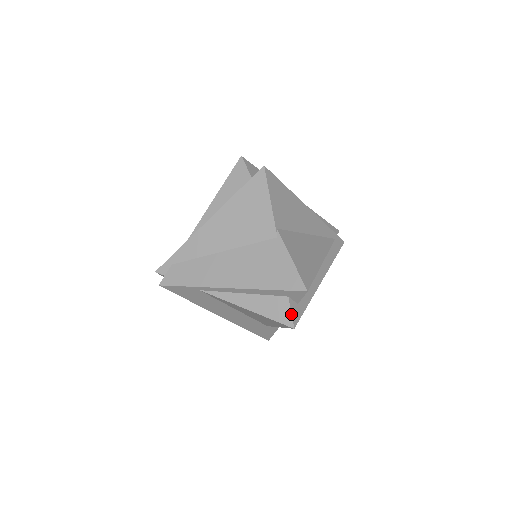
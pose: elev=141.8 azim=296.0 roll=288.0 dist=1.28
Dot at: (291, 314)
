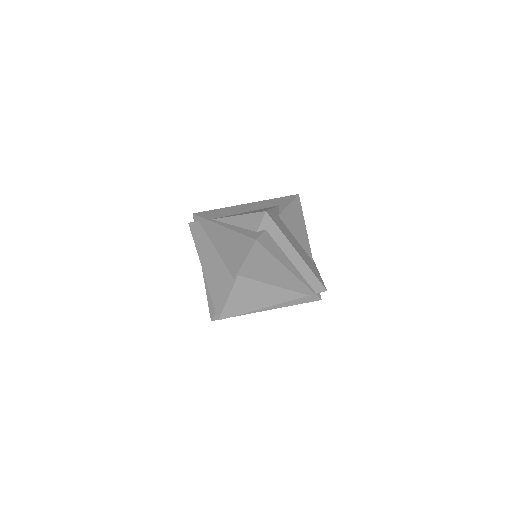
Dot at: (214, 315)
